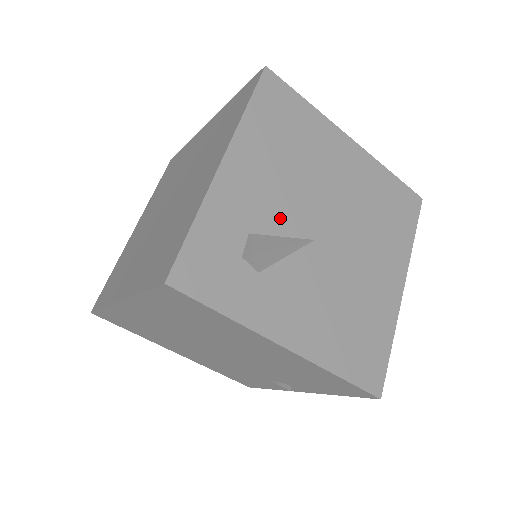
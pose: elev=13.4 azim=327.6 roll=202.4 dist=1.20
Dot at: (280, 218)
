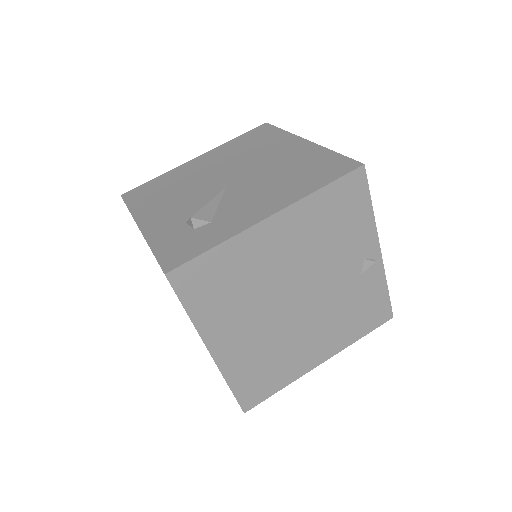
Dot at: (196, 204)
